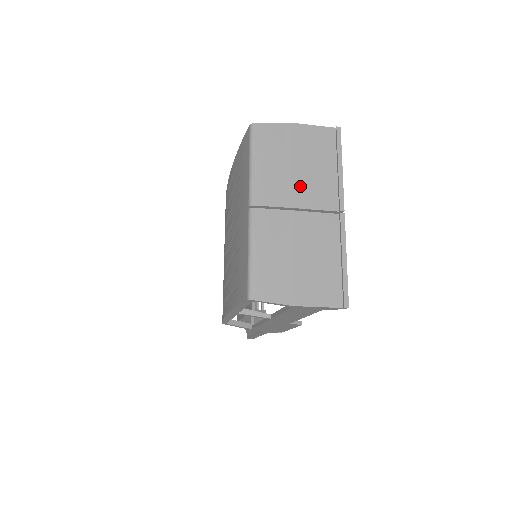
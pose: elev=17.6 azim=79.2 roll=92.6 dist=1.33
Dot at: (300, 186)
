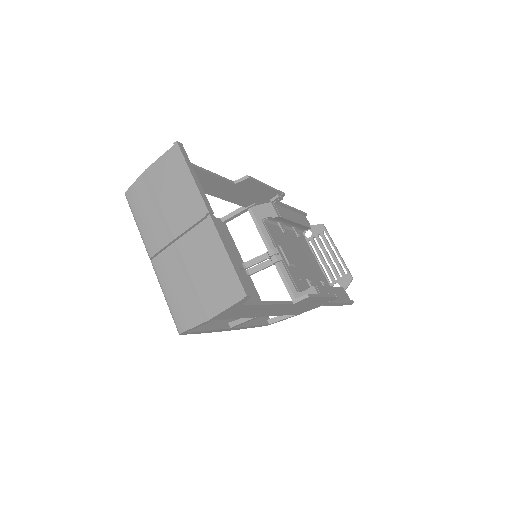
Dot at: (172, 217)
